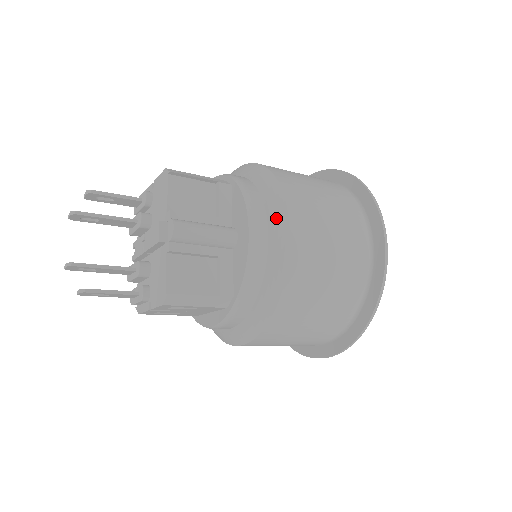
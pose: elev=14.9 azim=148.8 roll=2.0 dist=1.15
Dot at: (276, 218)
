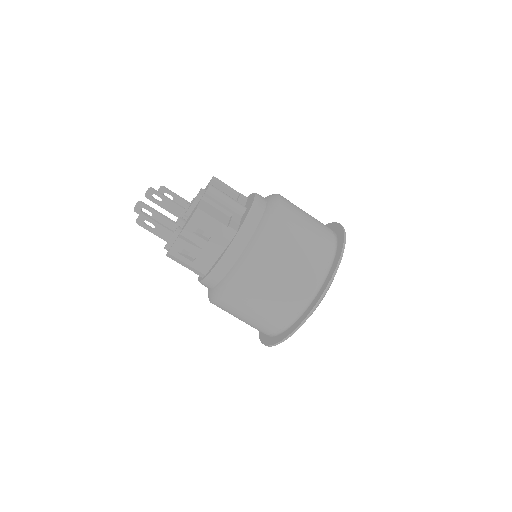
Dot at: (272, 199)
